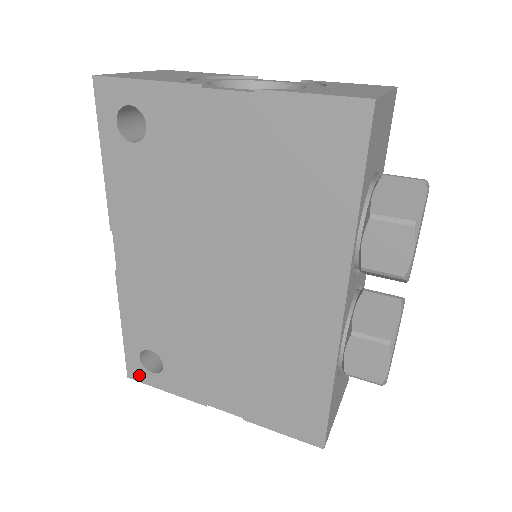
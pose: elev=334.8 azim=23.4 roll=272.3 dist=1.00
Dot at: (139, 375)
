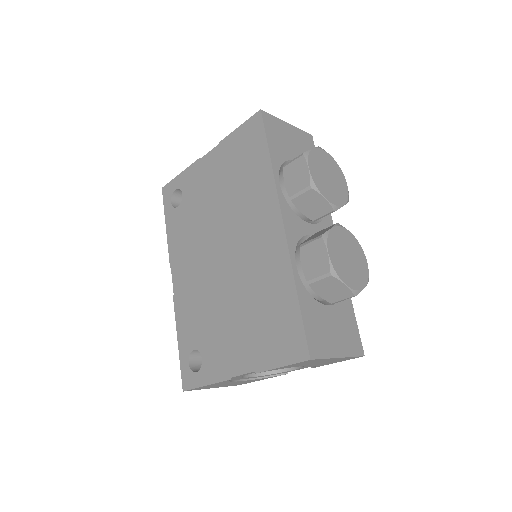
Dot at: (189, 382)
